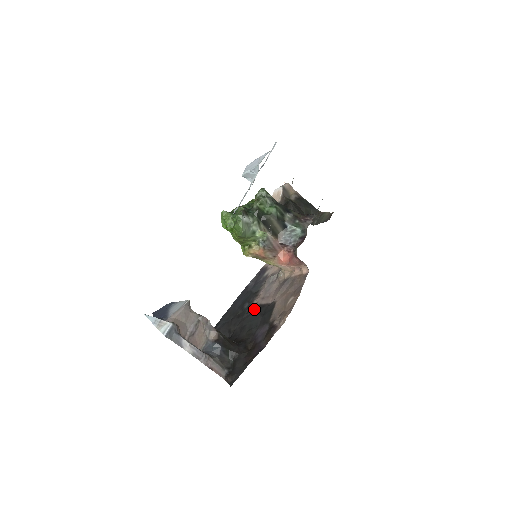
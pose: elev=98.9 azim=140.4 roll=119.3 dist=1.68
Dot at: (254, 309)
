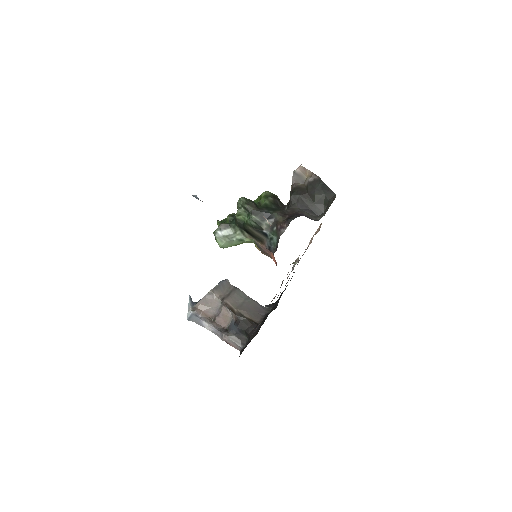
Dot at: occluded
